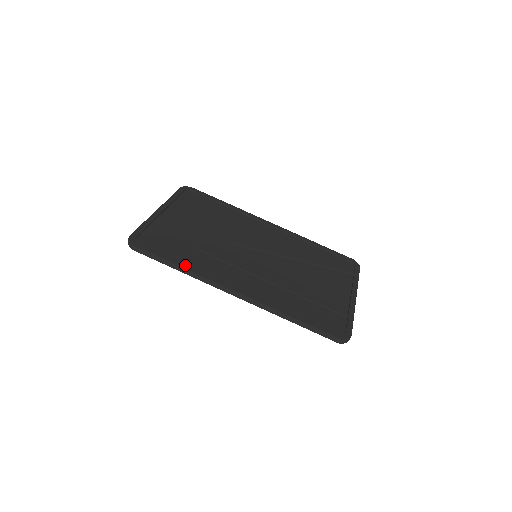
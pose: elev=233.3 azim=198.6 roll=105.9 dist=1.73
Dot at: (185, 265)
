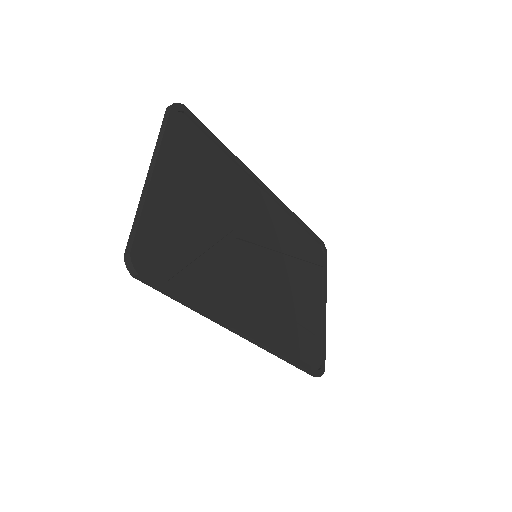
Dot at: (200, 302)
